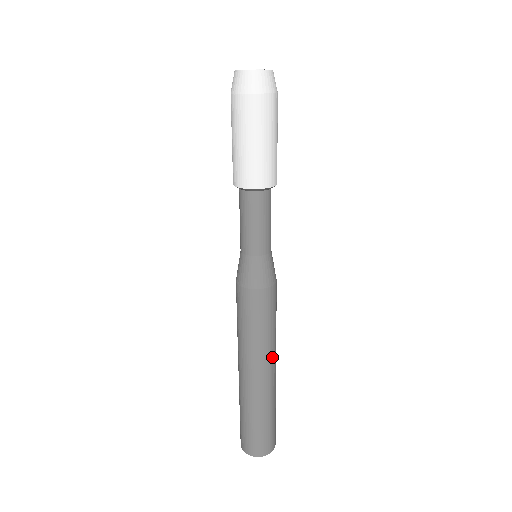
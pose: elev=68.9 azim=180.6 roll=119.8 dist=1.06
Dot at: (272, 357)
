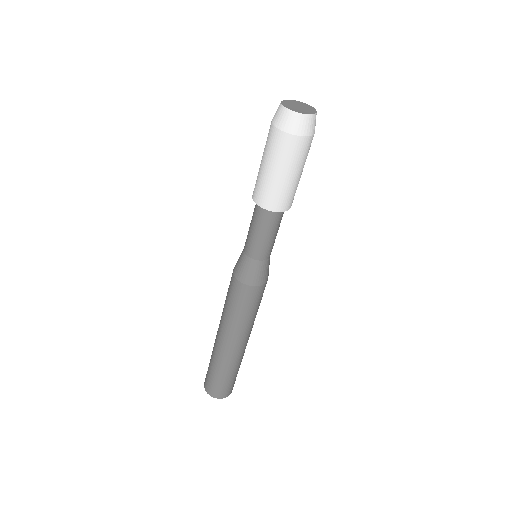
Dot at: (250, 332)
